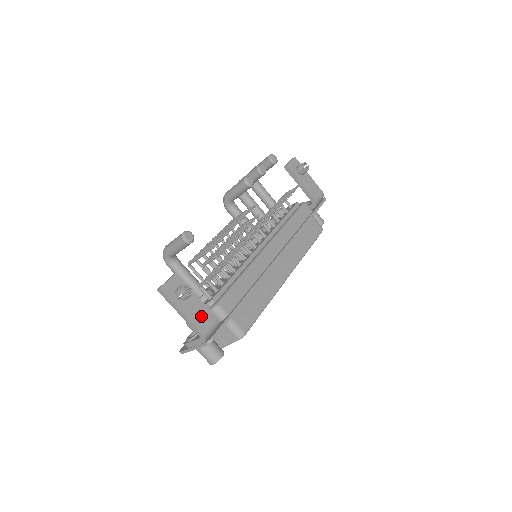
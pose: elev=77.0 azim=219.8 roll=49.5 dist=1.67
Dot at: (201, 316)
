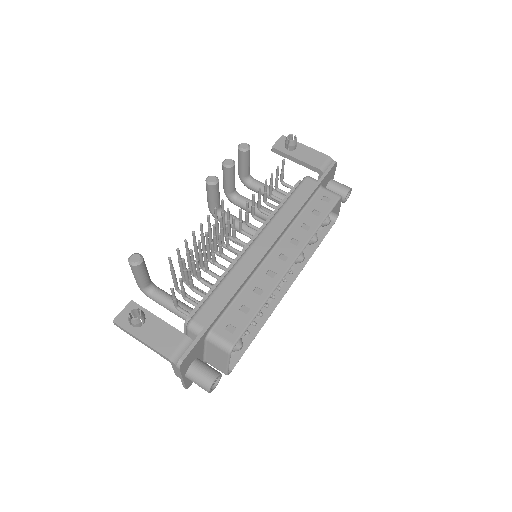
Dot at: (165, 338)
